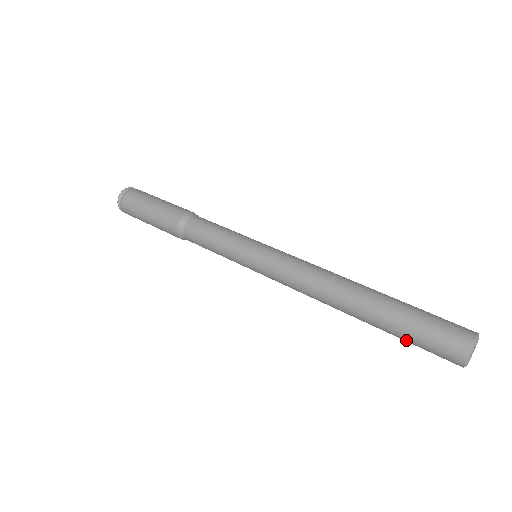
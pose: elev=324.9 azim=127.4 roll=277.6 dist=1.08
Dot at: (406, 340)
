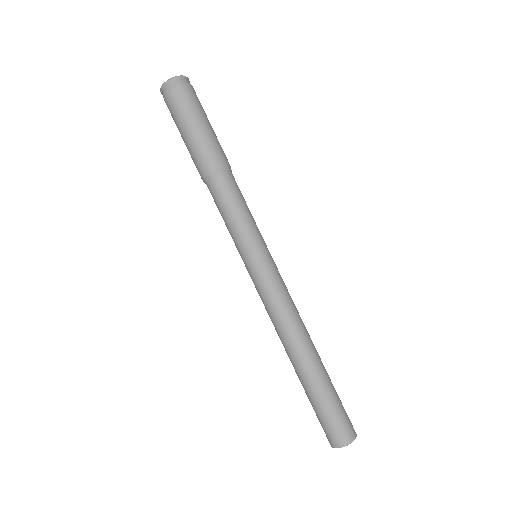
Dot at: occluded
